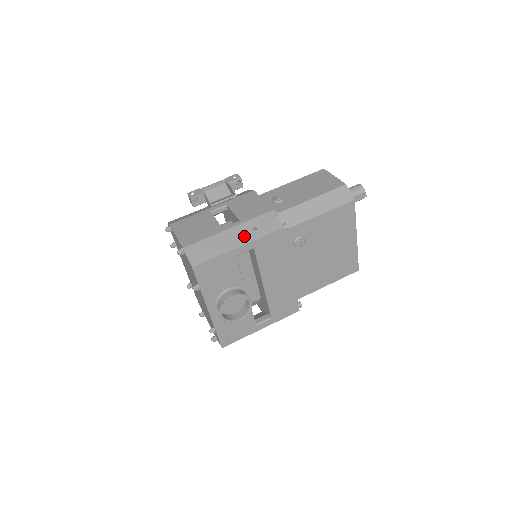
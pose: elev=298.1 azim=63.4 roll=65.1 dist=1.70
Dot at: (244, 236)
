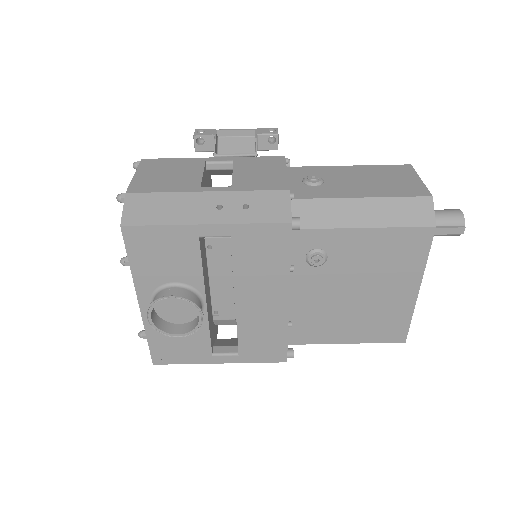
Dot at: (223, 211)
